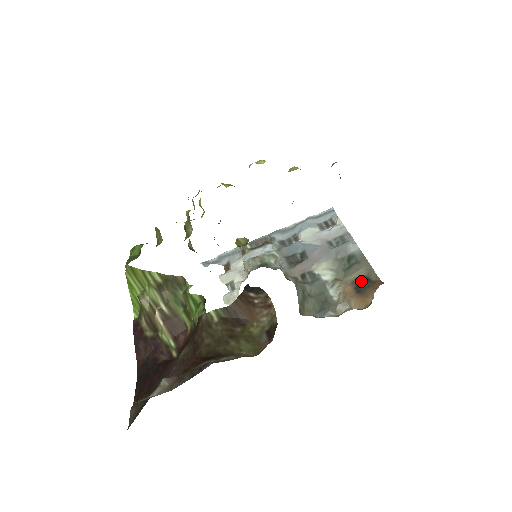
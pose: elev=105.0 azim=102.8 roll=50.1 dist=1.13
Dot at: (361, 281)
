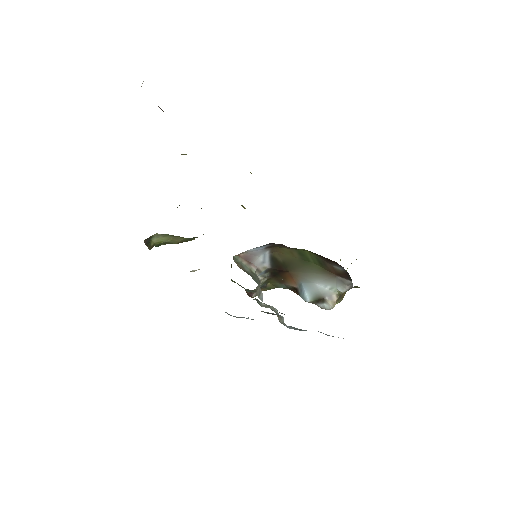
Dot at: occluded
